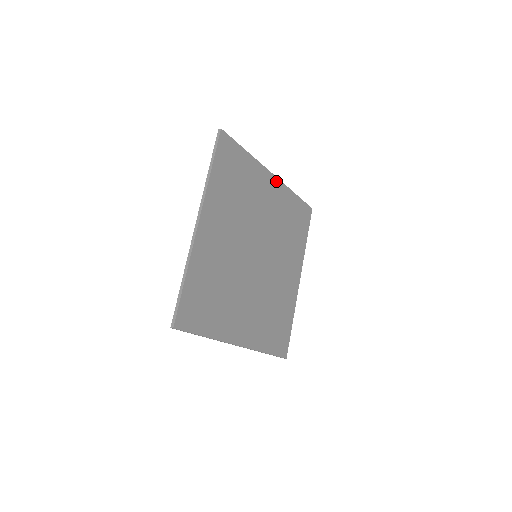
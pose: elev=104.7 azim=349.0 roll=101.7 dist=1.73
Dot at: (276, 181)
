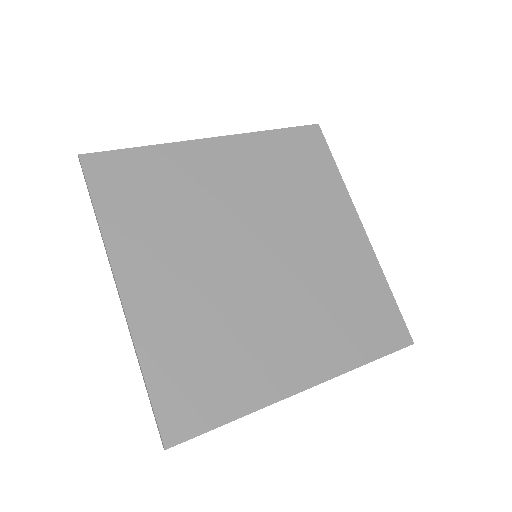
Dot at: (363, 237)
